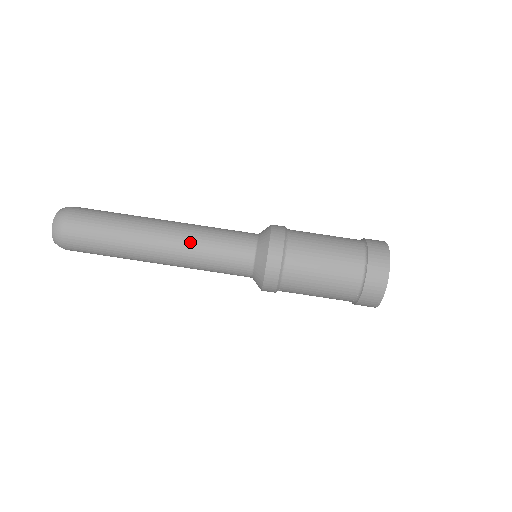
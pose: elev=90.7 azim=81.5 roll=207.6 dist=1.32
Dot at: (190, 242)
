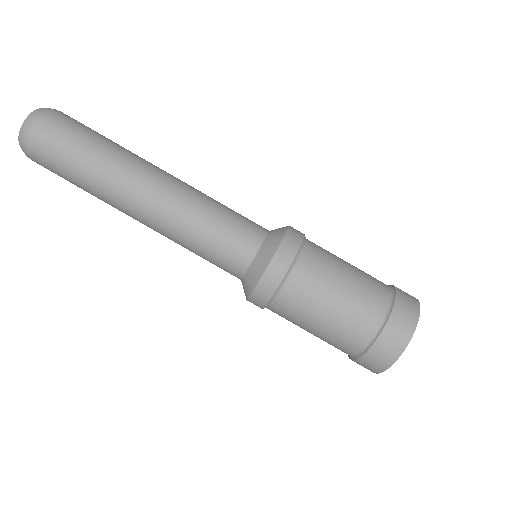
Dot at: (187, 201)
